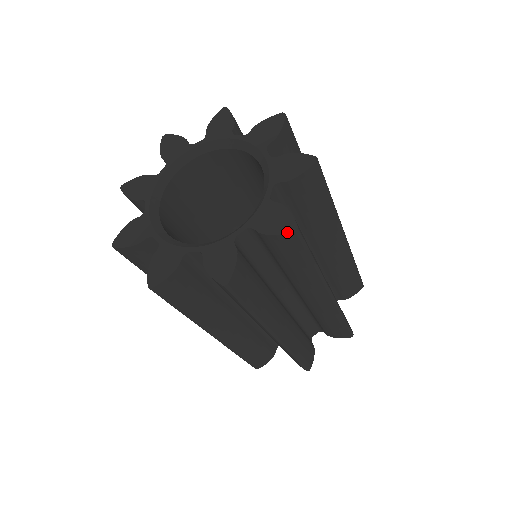
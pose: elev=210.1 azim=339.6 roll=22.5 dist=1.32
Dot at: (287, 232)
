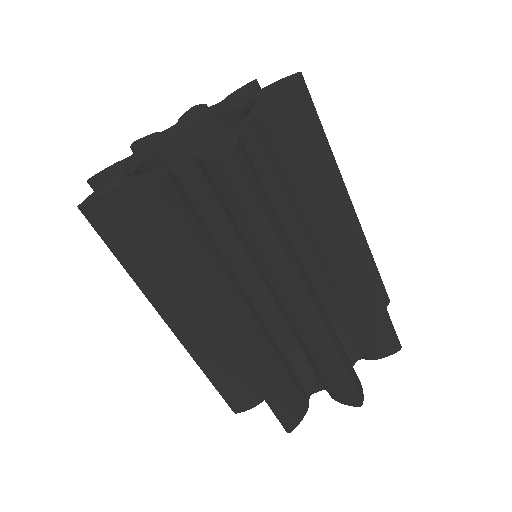
Dot at: (290, 101)
